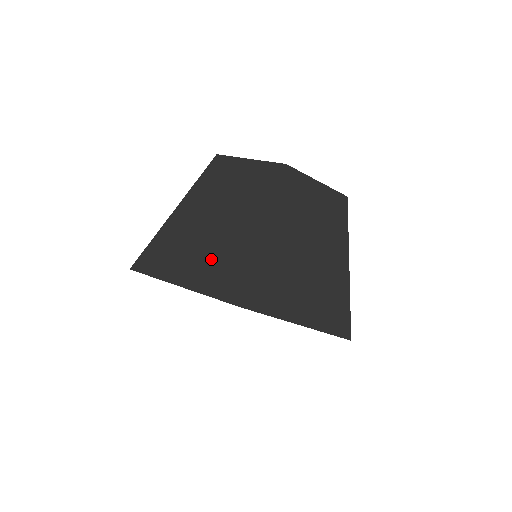
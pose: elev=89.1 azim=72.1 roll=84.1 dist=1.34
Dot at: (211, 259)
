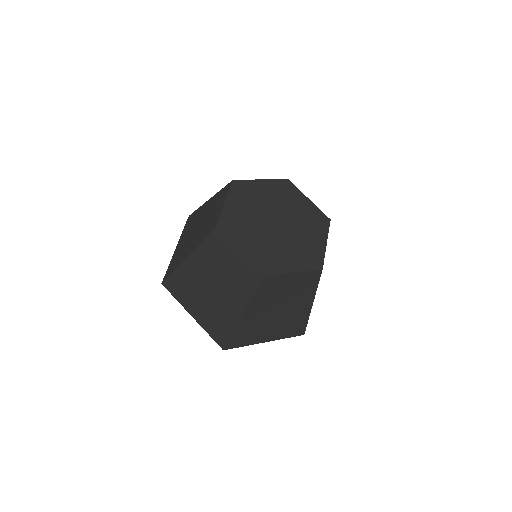
Dot at: (209, 312)
